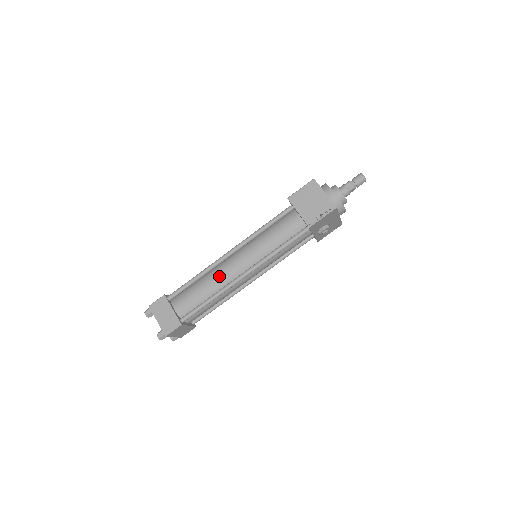
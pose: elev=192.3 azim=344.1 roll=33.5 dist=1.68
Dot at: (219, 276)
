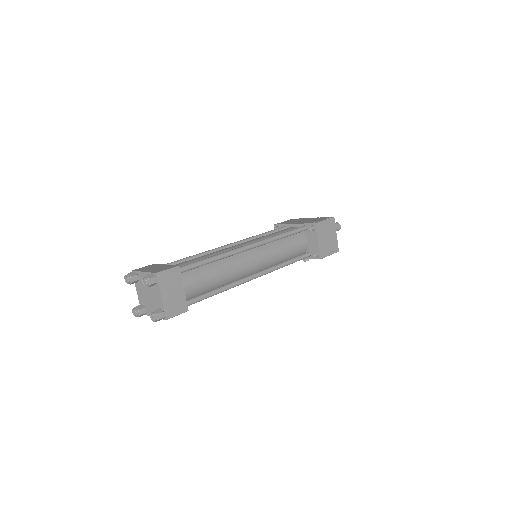
Dot at: (236, 268)
